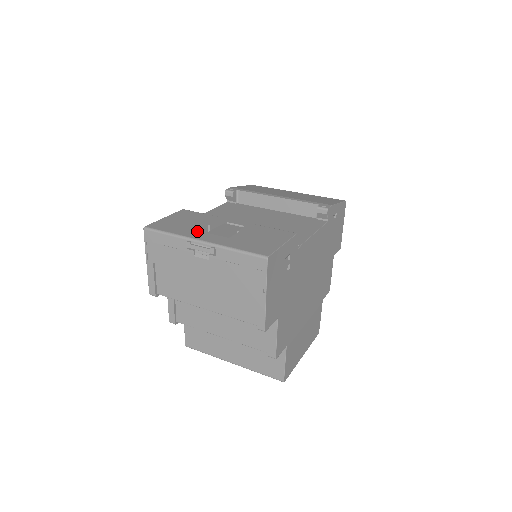
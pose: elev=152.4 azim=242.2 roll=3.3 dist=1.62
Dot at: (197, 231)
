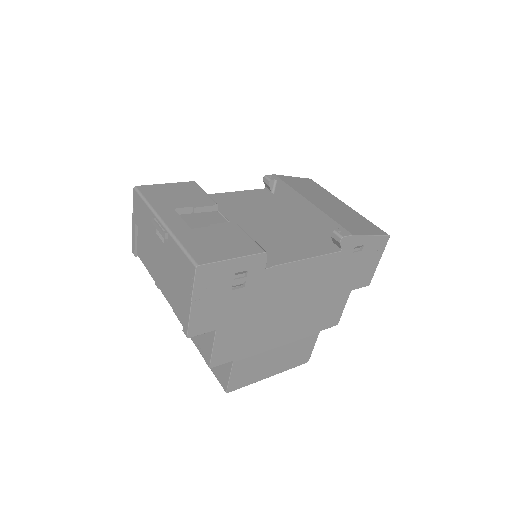
Dot at: (173, 209)
